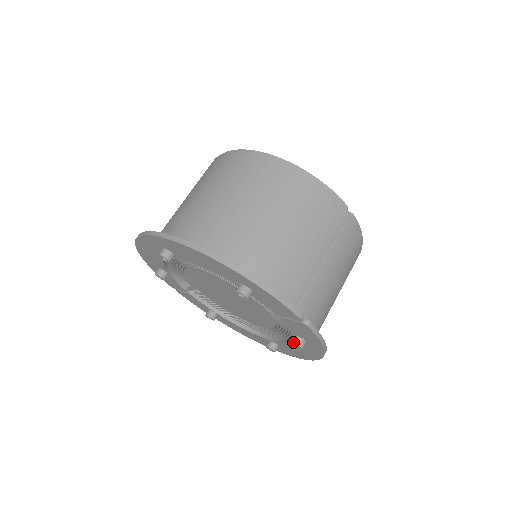
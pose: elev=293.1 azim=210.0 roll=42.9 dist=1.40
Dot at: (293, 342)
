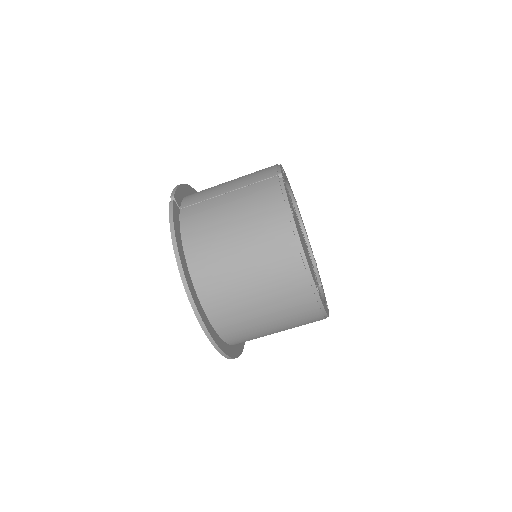
Dot at: occluded
